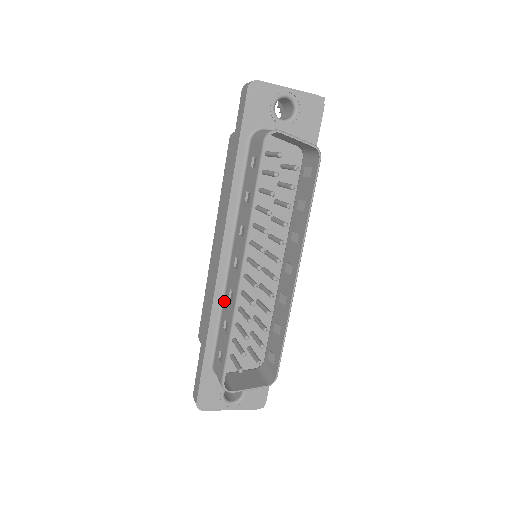
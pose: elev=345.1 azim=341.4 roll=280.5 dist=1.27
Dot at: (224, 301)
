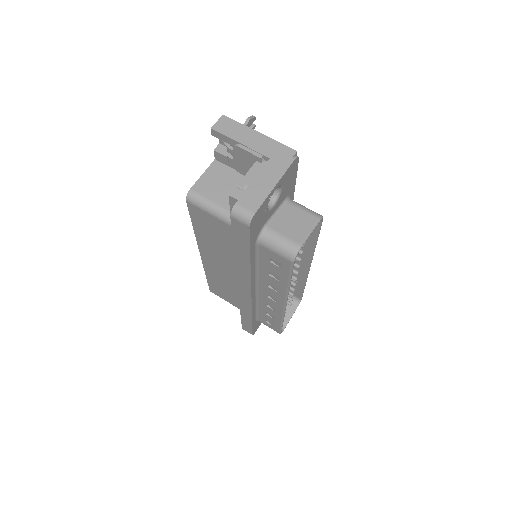
Dot at: (259, 304)
